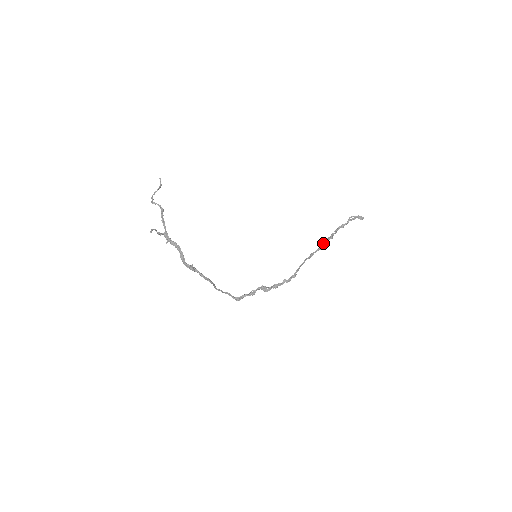
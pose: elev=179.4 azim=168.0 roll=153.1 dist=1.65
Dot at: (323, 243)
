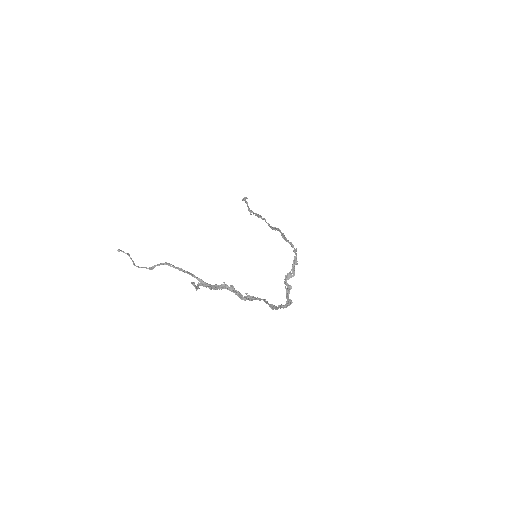
Dot at: (264, 218)
